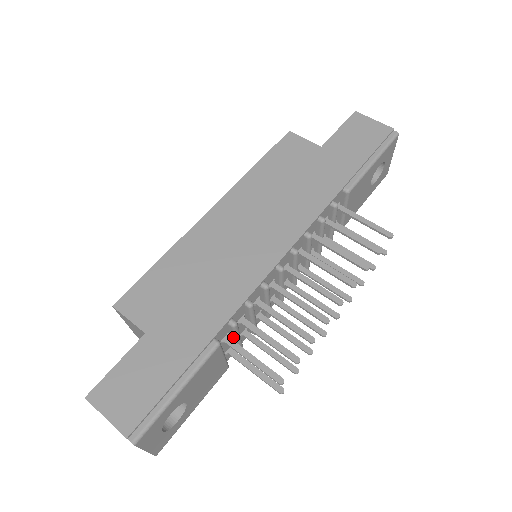
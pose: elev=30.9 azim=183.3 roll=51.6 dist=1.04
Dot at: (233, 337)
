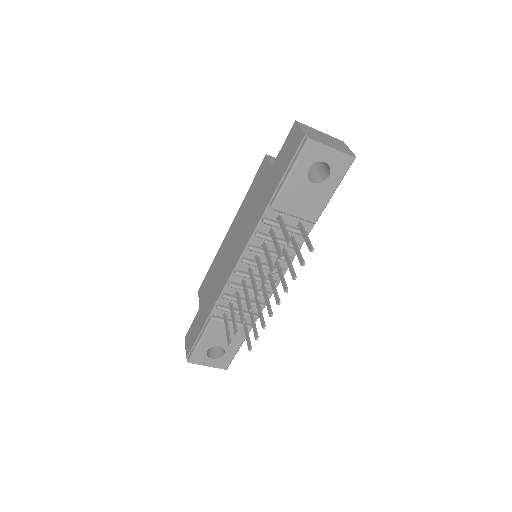
Dot at: occluded
